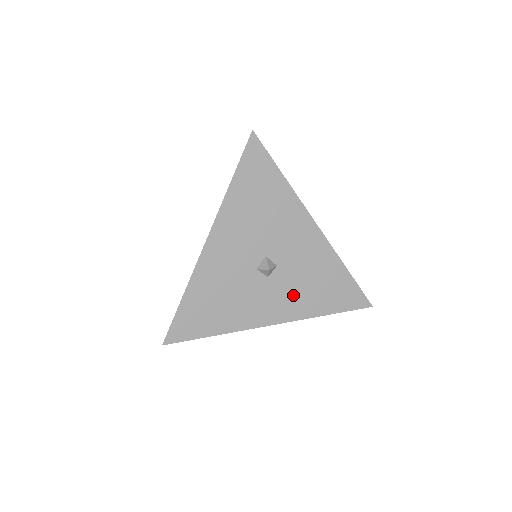
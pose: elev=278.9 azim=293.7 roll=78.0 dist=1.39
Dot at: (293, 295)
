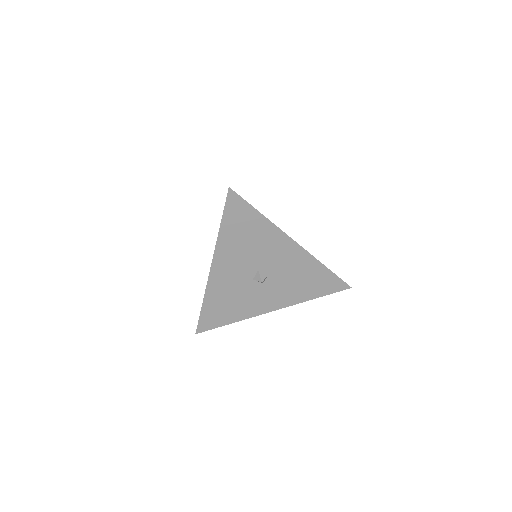
Dot at: (285, 291)
